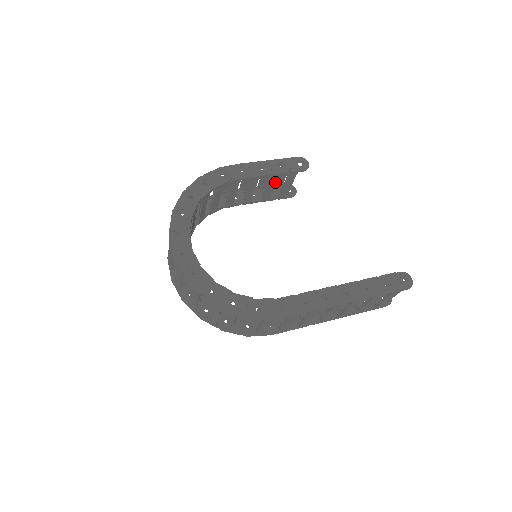
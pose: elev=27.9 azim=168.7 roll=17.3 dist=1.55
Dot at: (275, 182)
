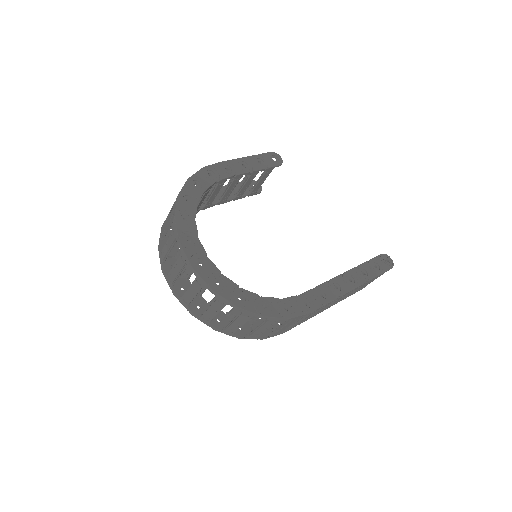
Dot at: occluded
